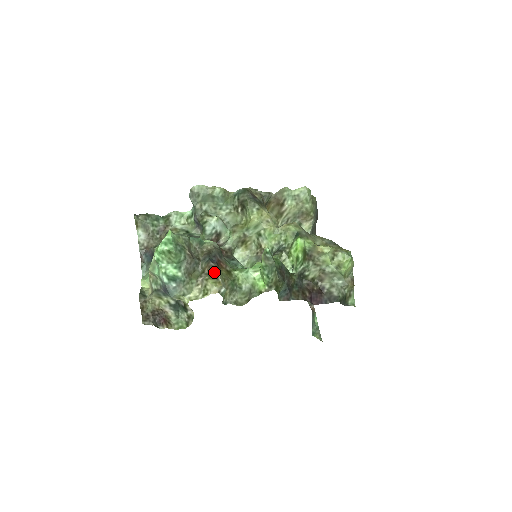
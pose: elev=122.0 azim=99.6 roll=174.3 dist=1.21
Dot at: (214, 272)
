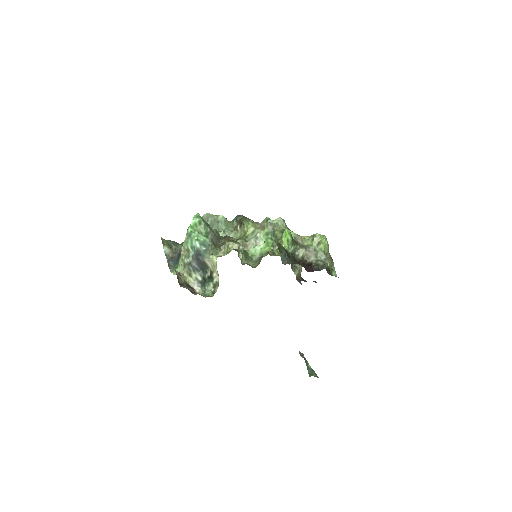
Dot at: (232, 240)
